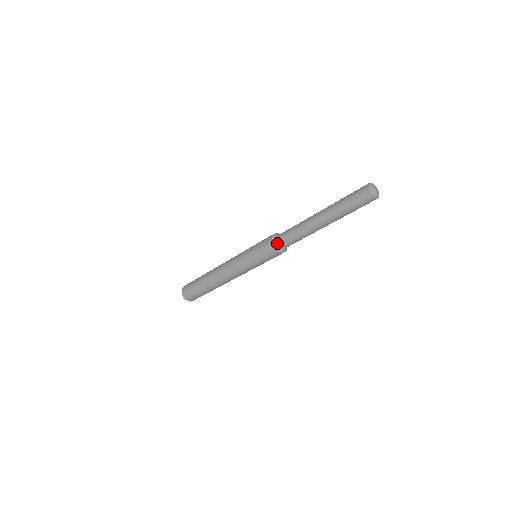
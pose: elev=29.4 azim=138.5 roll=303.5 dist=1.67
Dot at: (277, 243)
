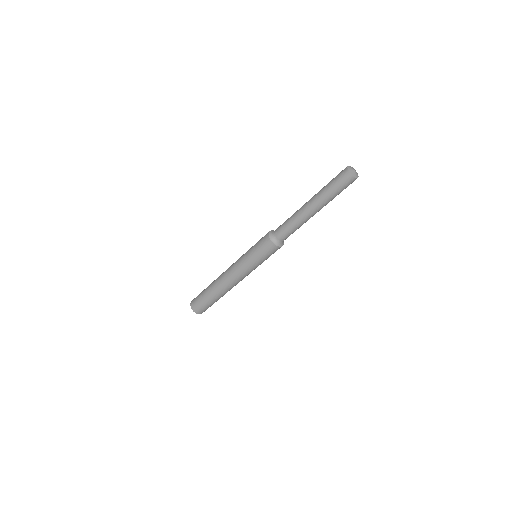
Dot at: (273, 236)
